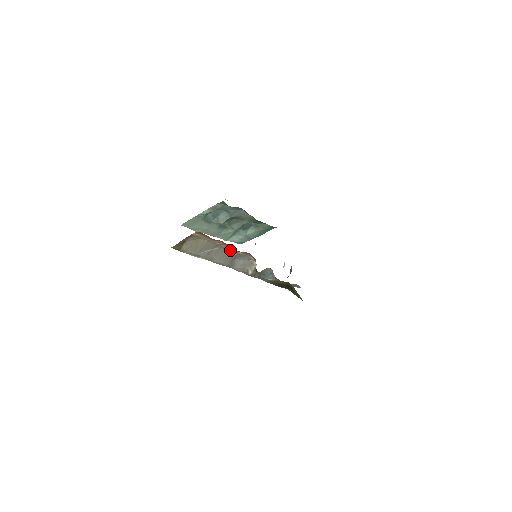
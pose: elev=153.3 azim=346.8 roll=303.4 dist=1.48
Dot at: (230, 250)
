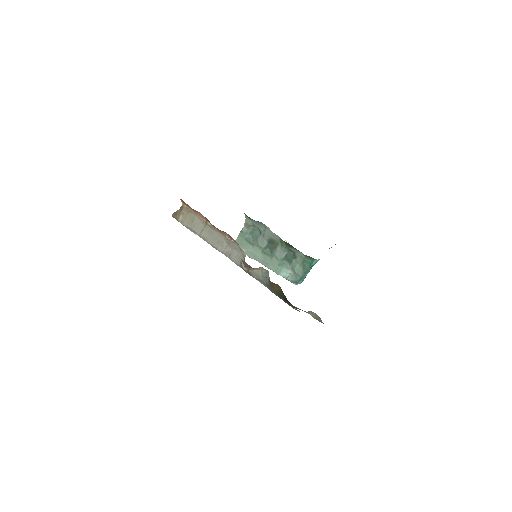
Dot at: (219, 233)
